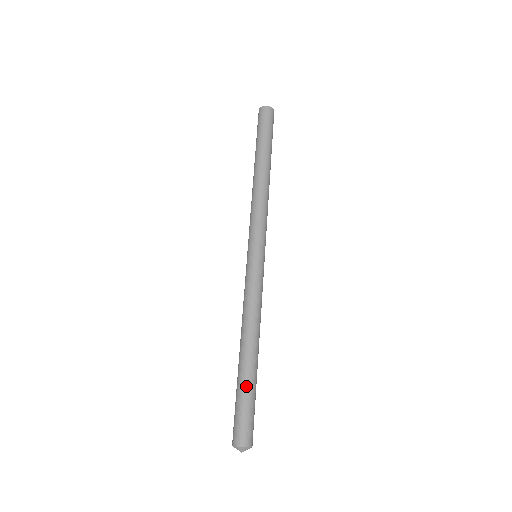
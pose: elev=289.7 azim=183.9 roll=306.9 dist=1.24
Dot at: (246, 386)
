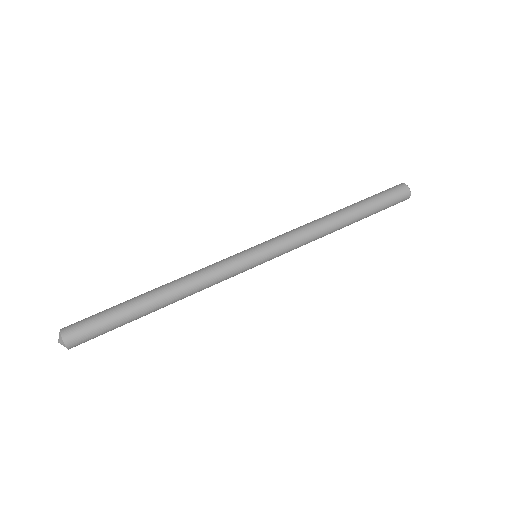
Dot at: (123, 312)
